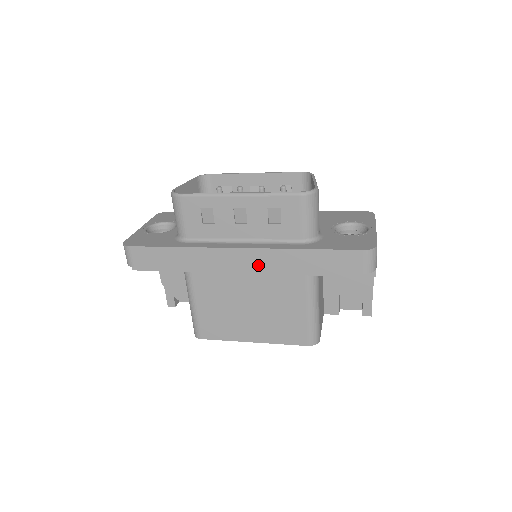
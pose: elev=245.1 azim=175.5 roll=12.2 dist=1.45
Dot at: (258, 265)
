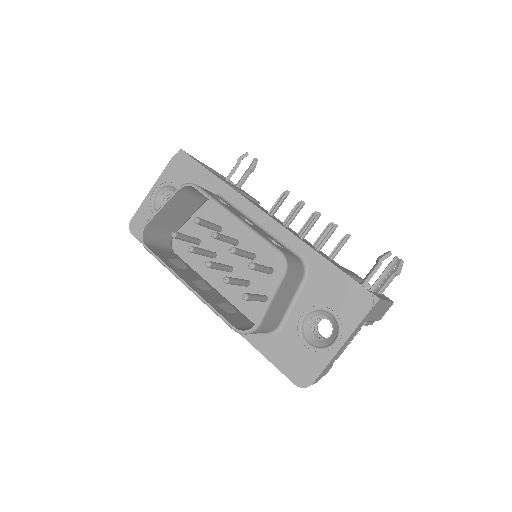
Dot at: occluded
